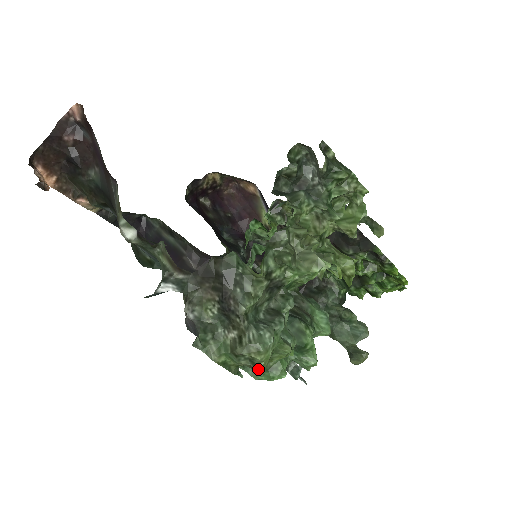
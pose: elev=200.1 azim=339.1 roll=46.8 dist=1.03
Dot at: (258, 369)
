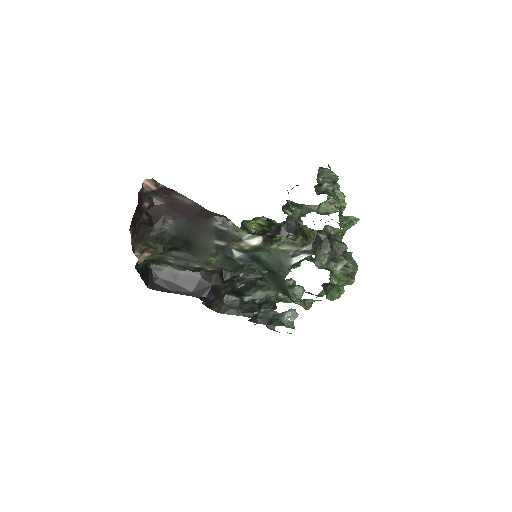
Dot at: (354, 280)
